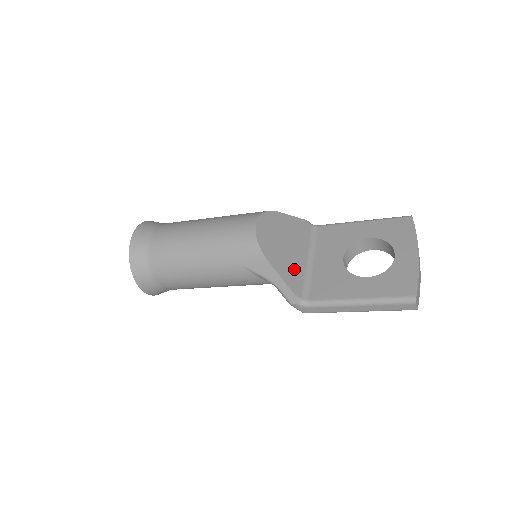
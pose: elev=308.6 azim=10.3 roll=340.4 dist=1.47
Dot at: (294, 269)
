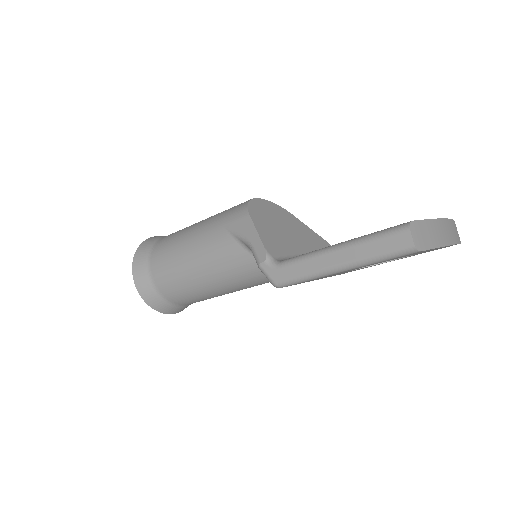
Dot at: (282, 243)
